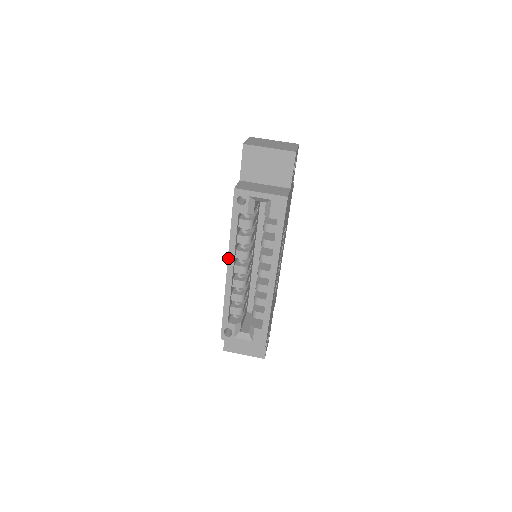
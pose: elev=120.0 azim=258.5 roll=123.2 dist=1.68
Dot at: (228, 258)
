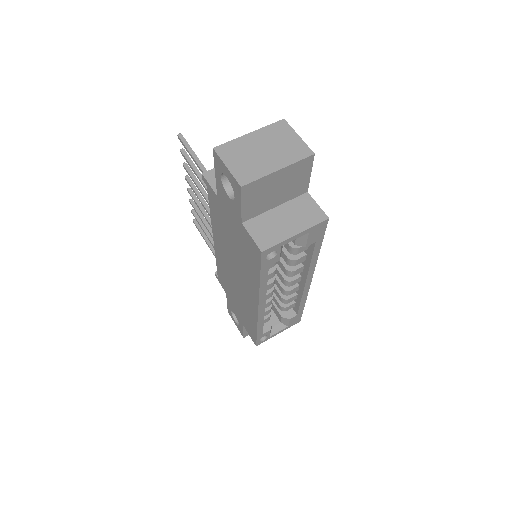
Dot at: (259, 302)
